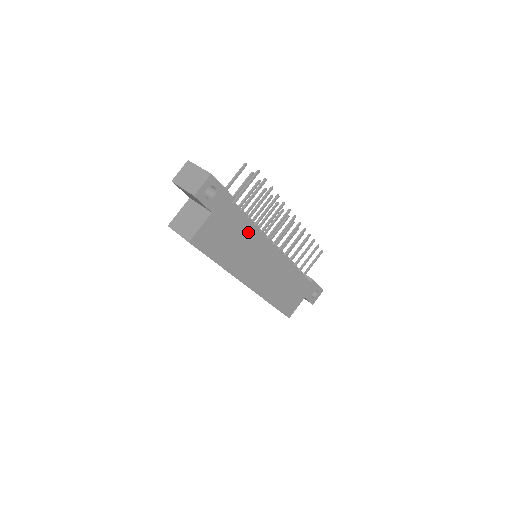
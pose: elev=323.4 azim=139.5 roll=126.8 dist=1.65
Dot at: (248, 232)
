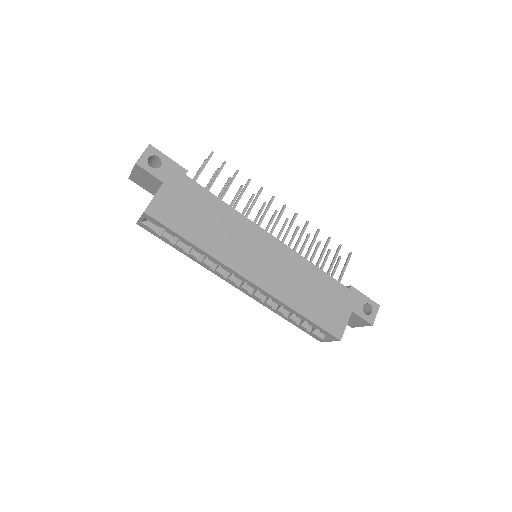
Dot at: (220, 210)
